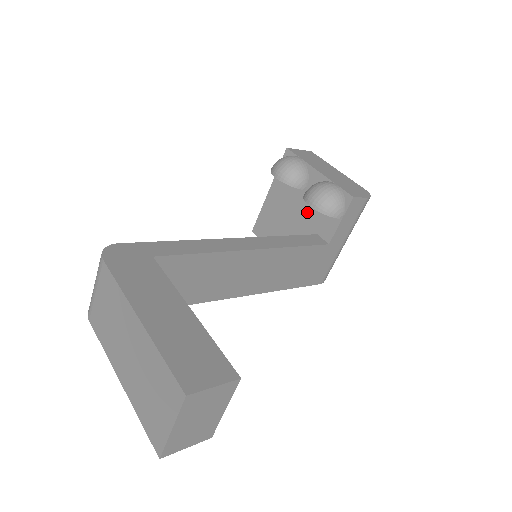
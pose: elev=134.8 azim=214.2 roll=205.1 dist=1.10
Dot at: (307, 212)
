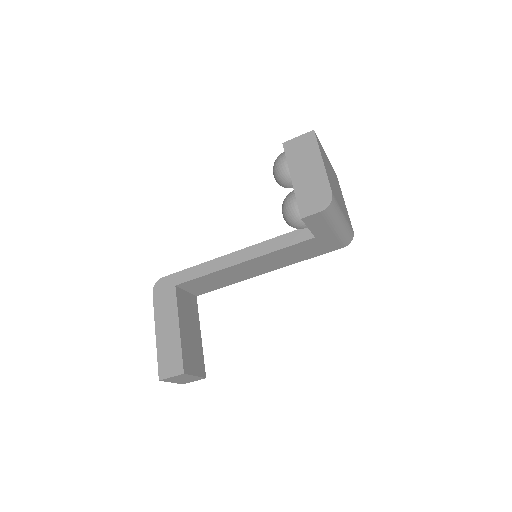
Dot at: occluded
